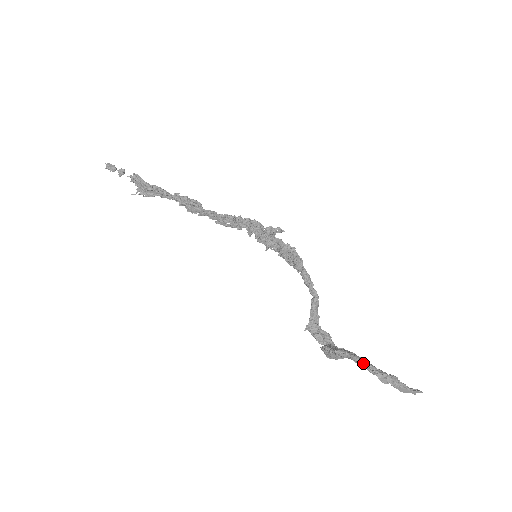
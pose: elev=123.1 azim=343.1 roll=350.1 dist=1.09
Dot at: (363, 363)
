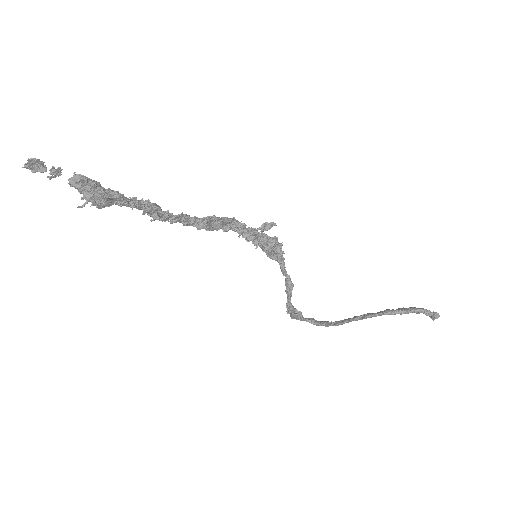
Dot at: (427, 311)
